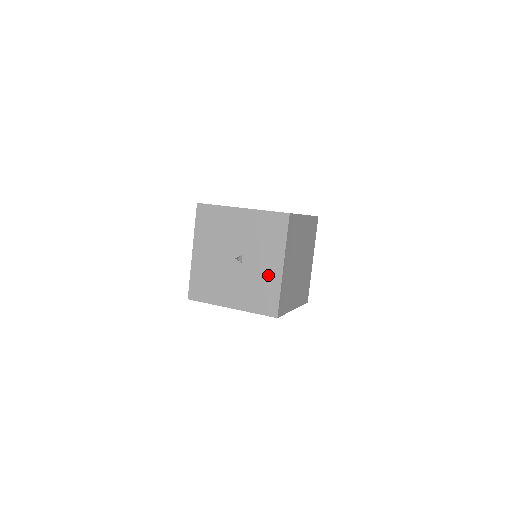
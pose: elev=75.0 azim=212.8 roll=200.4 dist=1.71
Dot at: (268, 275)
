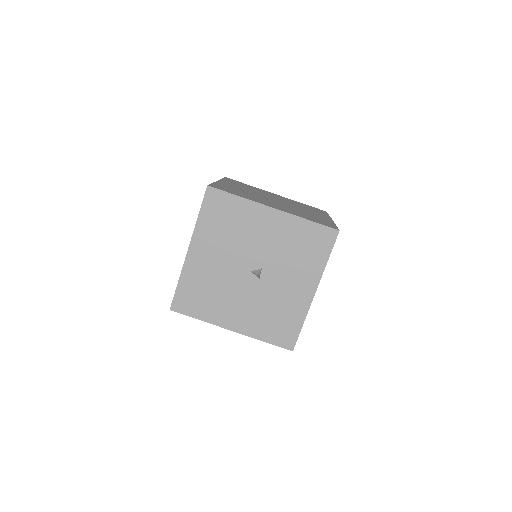
Dot at: (292, 300)
